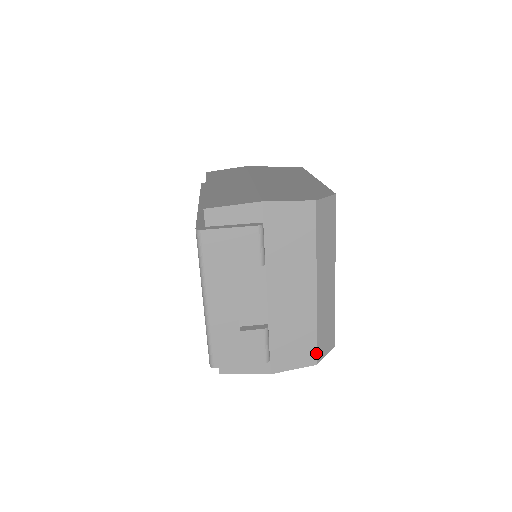
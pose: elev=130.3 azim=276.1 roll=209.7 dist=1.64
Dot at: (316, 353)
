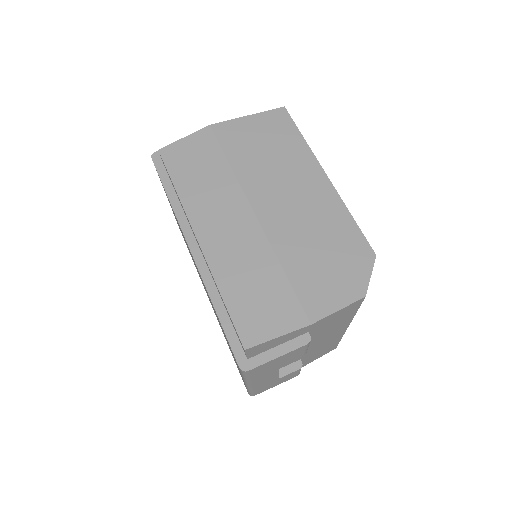
Dot at: occluded
